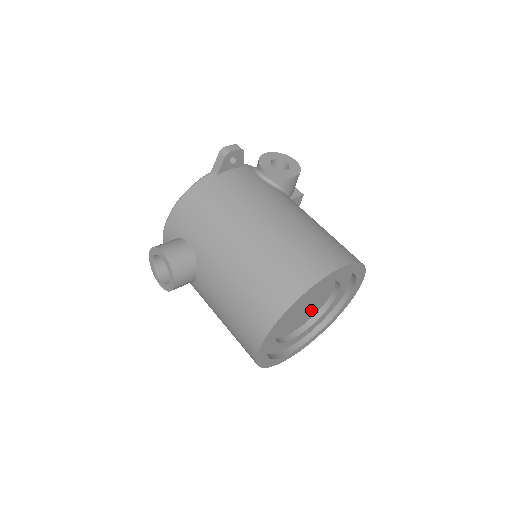
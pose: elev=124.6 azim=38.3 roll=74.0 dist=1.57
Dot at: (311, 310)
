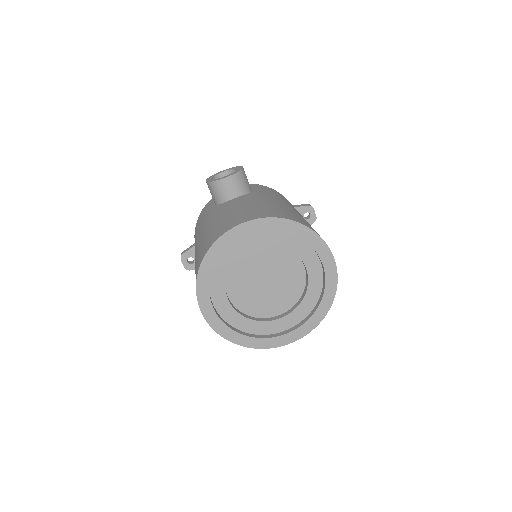
Dot at: (258, 300)
